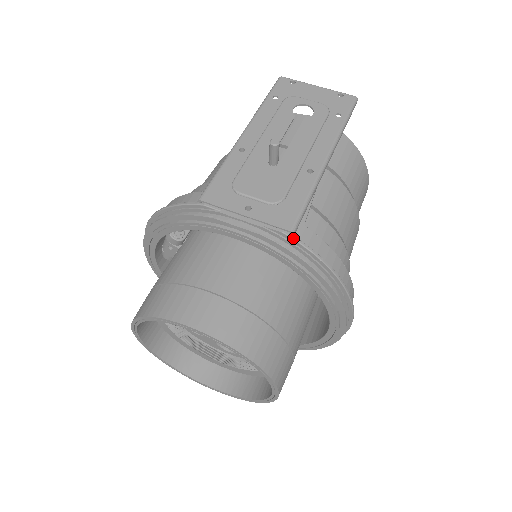
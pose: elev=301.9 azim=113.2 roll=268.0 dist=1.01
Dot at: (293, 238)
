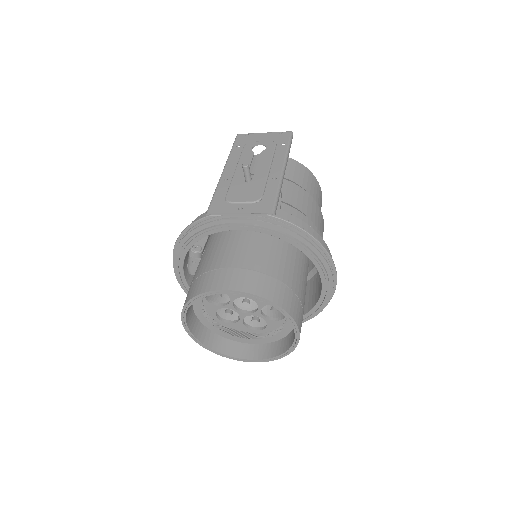
Dot at: (275, 217)
